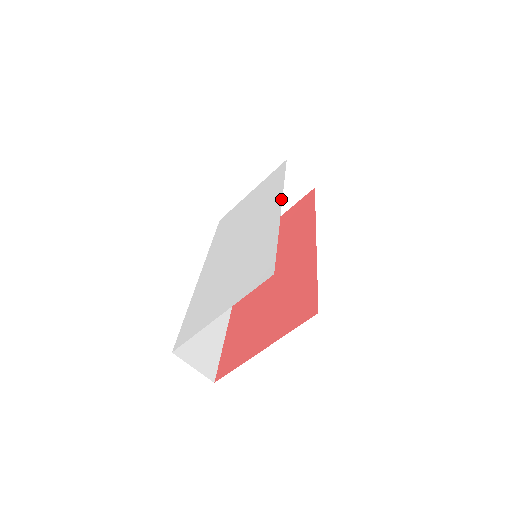
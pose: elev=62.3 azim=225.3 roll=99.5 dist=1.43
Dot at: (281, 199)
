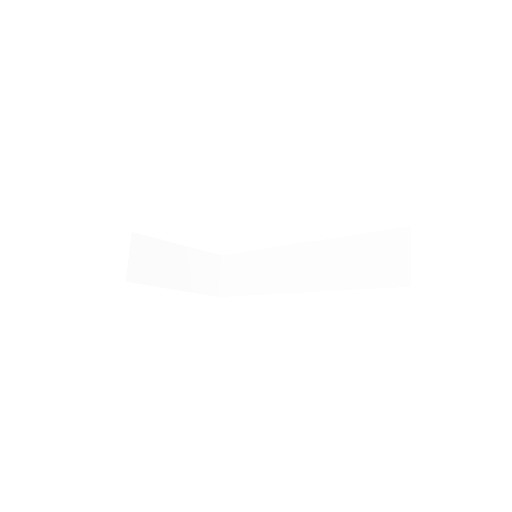
Dot at: occluded
